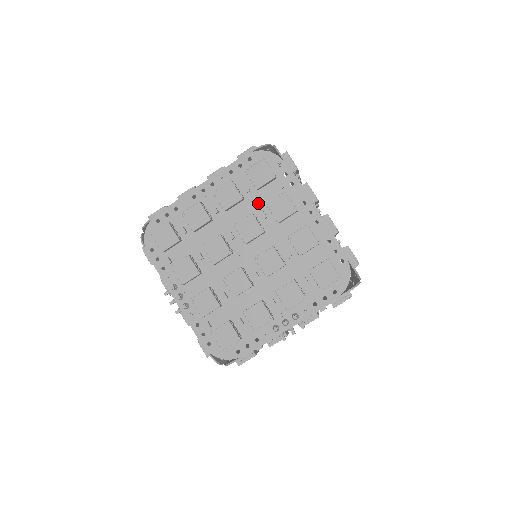
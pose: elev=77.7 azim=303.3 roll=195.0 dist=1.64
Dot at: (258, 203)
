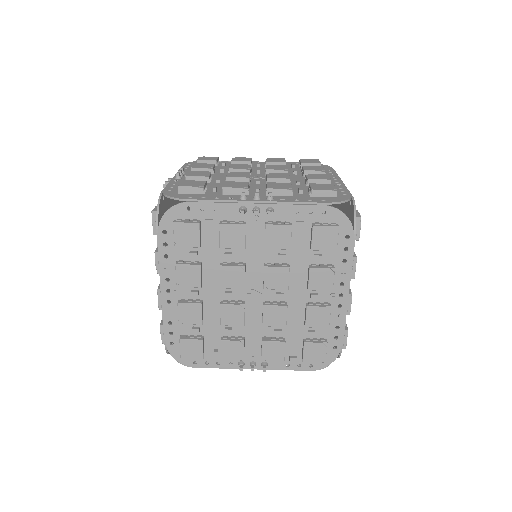
Dot at: occluded
